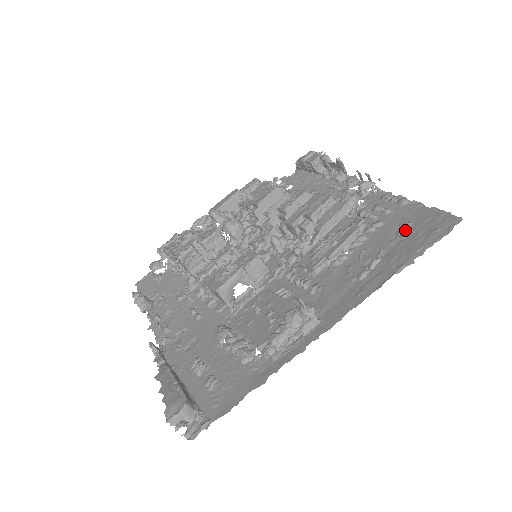
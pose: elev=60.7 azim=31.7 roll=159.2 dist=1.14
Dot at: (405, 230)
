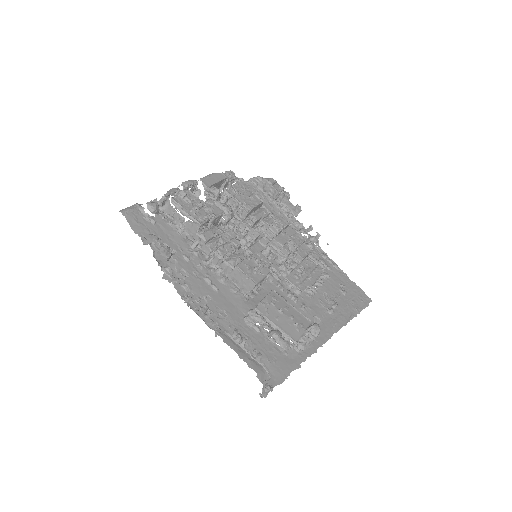
Dot at: (346, 291)
